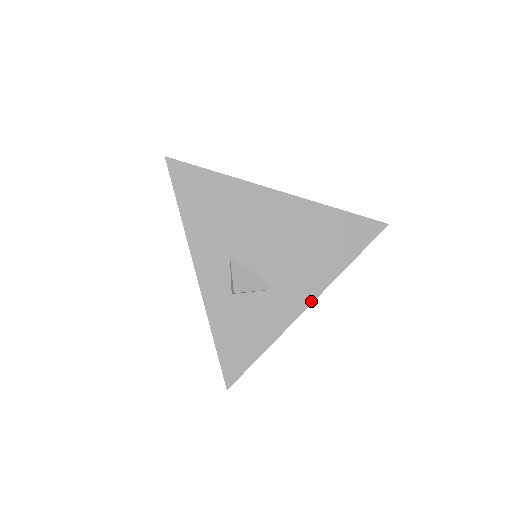
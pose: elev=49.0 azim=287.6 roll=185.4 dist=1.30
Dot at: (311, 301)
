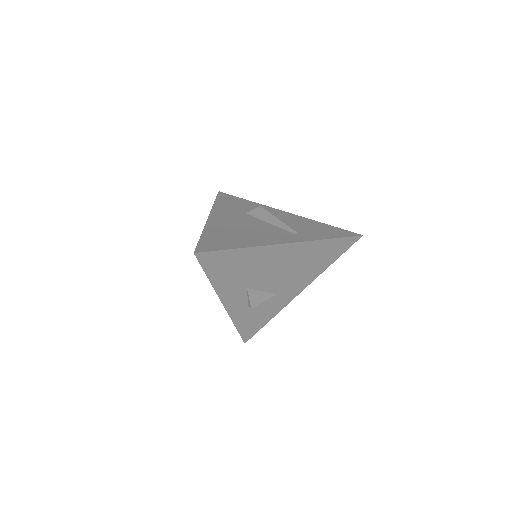
Dot at: (301, 291)
